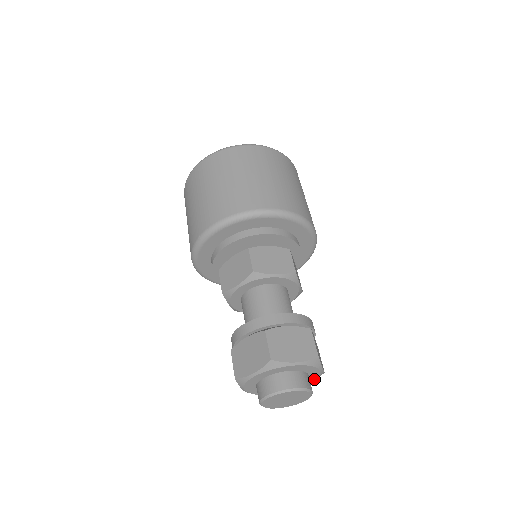
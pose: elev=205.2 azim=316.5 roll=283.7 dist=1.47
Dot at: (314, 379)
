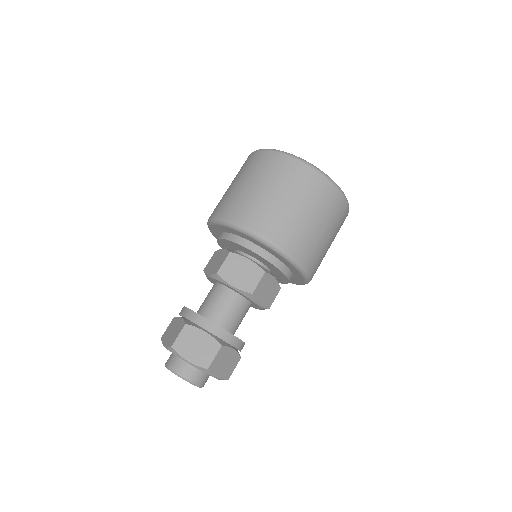
Dot at: occluded
